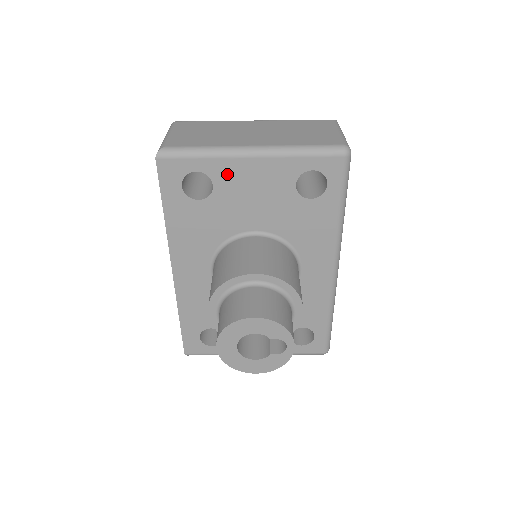
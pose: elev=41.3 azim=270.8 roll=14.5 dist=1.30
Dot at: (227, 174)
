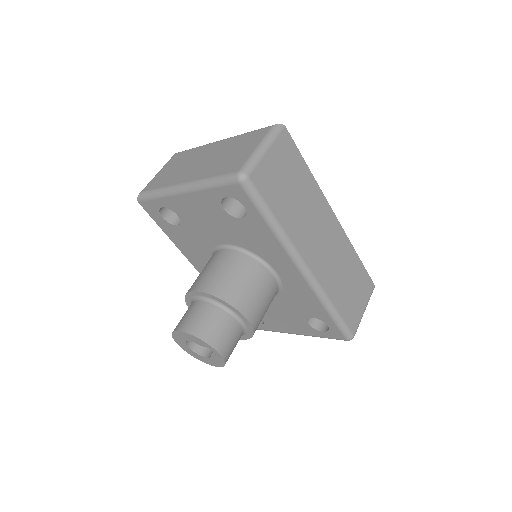
Dot at: (179, 207)
